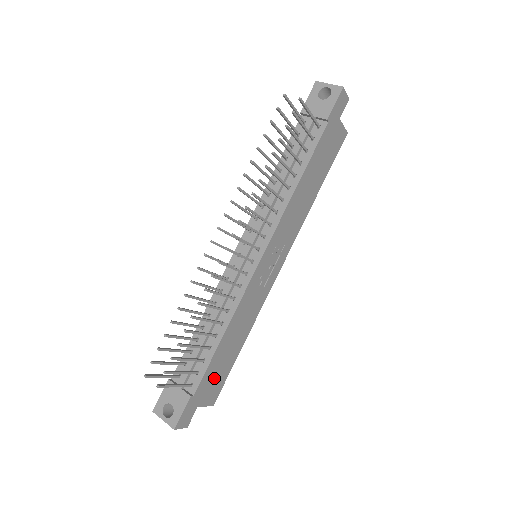
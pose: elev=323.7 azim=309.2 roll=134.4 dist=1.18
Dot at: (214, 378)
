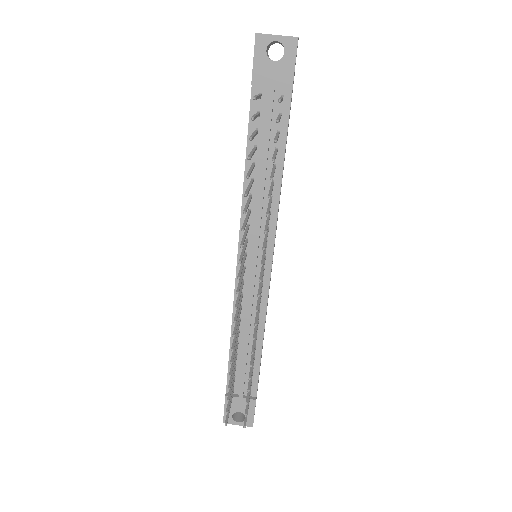
Dot at: occluded
